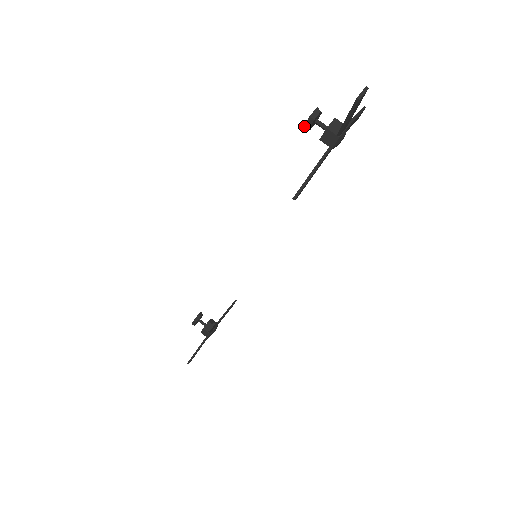
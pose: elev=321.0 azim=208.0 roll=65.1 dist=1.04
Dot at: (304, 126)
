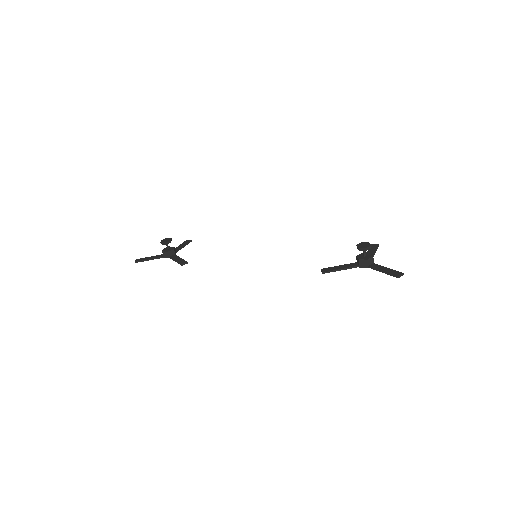
Dot at: (359, 248)
